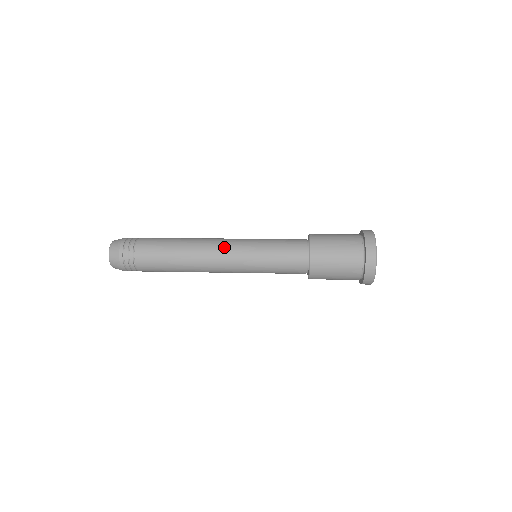
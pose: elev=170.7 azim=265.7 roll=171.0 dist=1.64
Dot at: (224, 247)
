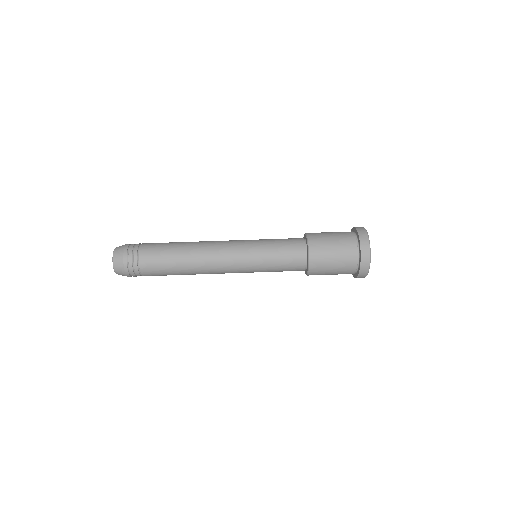
Dot at: (227, 268)
